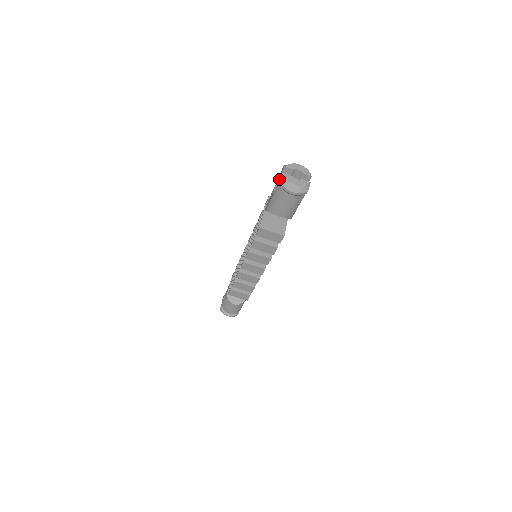
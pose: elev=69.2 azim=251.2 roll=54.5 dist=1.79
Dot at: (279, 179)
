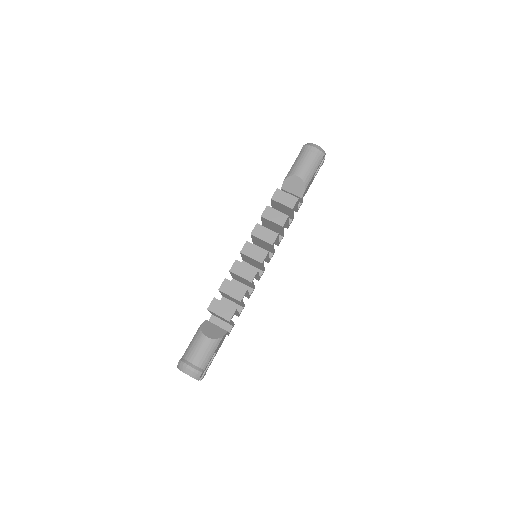
Dot at: occluded
